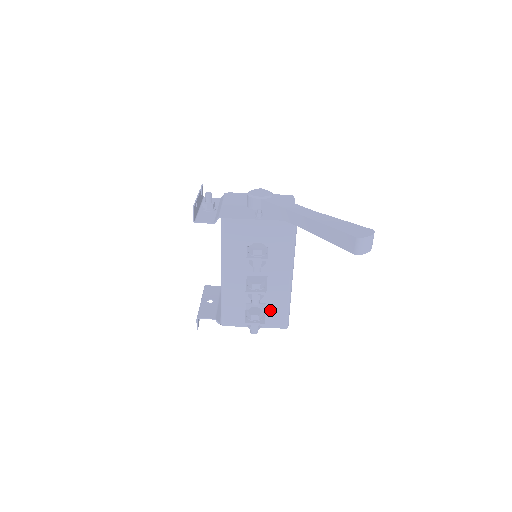
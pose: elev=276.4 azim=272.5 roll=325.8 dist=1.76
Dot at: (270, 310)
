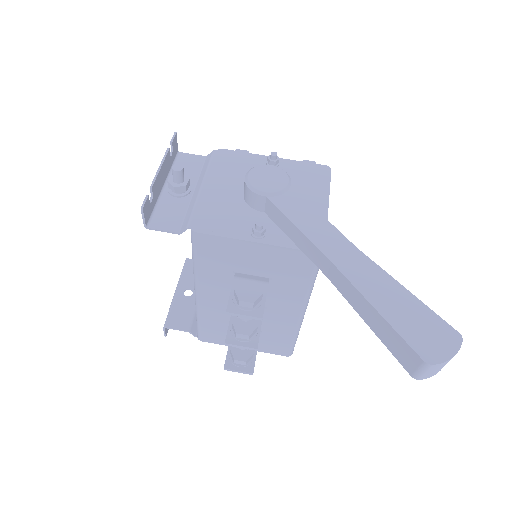
Dot at: (267, 338)
